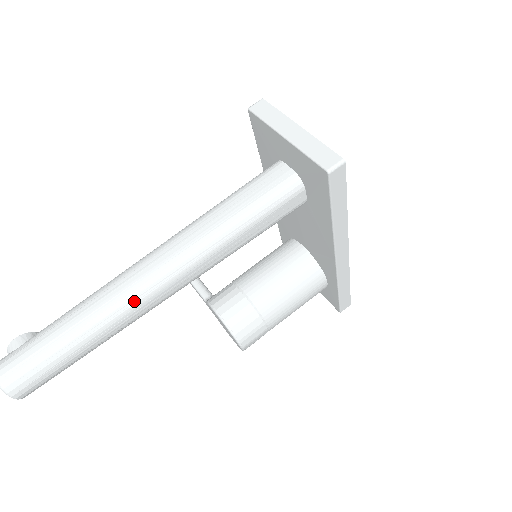
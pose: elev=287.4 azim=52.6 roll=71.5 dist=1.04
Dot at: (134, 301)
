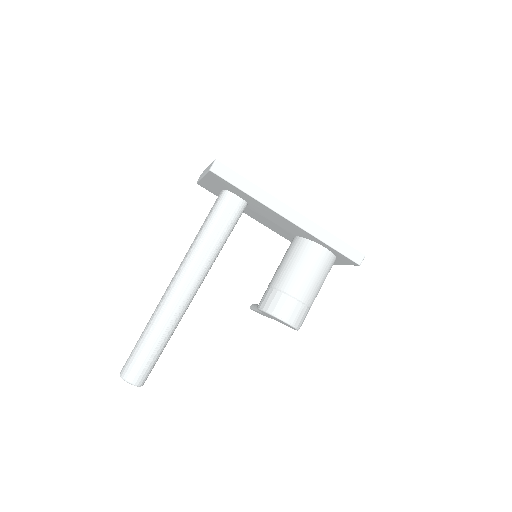
Dot at: (168, 301)
